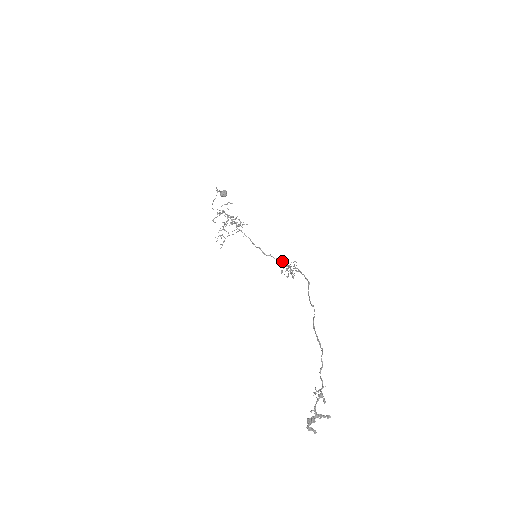
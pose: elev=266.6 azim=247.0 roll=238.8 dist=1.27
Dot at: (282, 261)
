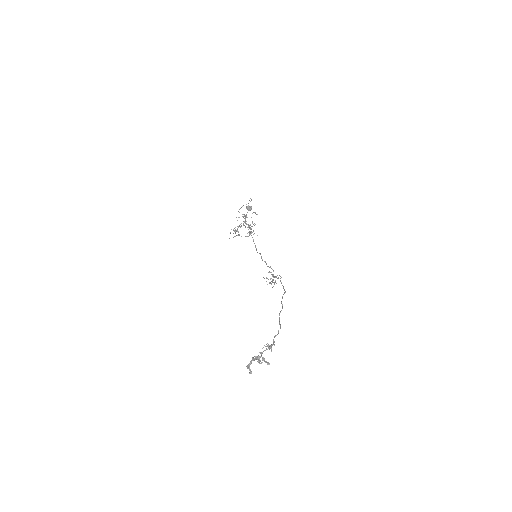
Dot at: occluded
